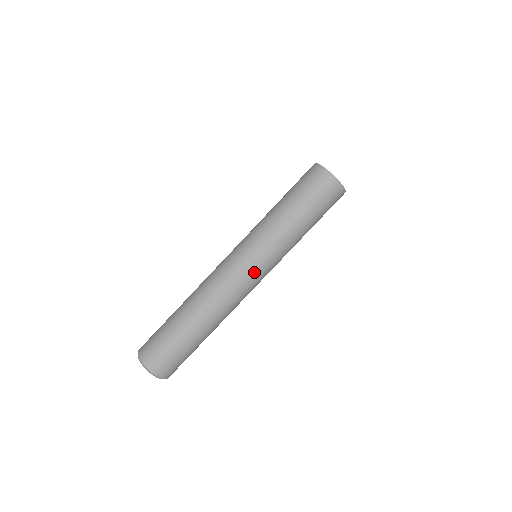
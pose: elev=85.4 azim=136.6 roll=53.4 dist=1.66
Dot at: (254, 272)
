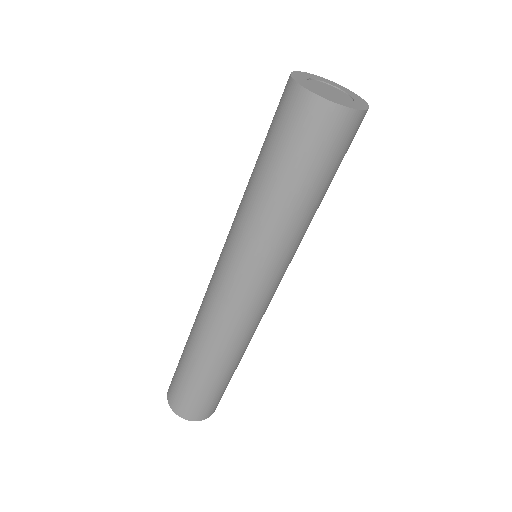
Dot at: (262, 292)
